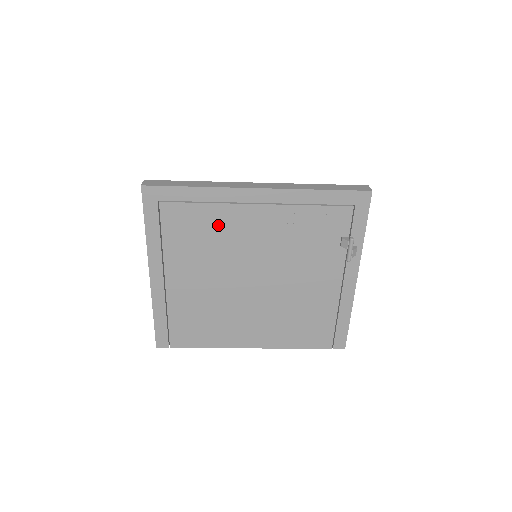
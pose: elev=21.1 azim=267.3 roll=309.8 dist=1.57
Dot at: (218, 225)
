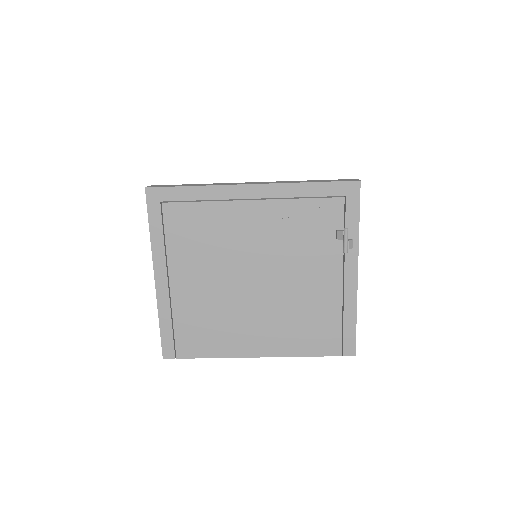
Dot at: (217, 223)
